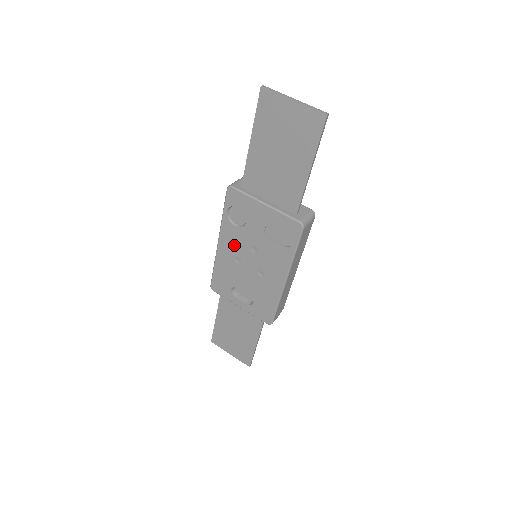
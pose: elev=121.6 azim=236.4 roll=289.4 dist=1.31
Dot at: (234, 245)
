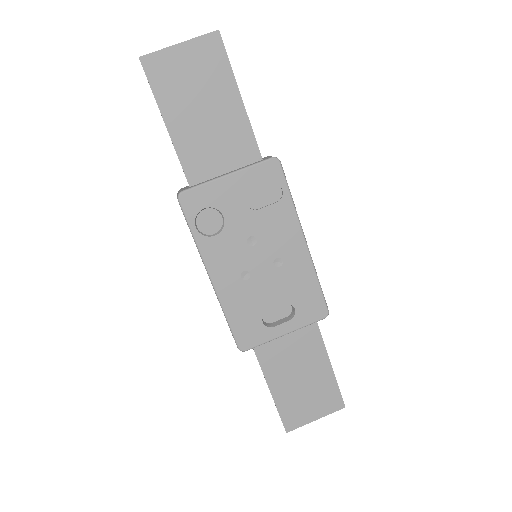
Dot at: (229, 261)
